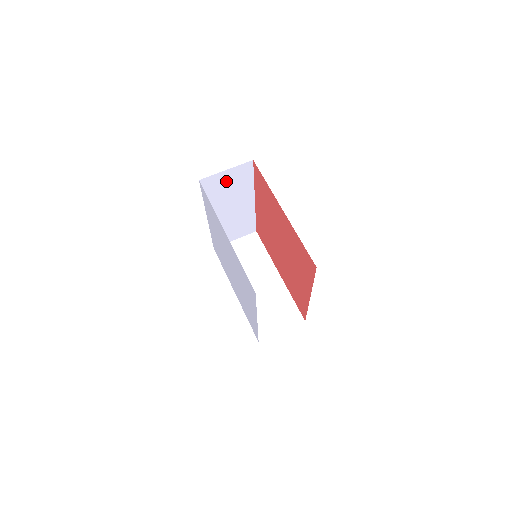
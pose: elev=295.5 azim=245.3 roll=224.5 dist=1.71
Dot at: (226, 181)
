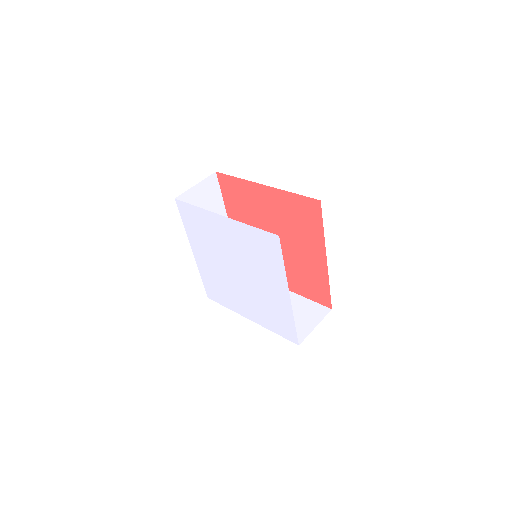
Dot at: (199, 200)
